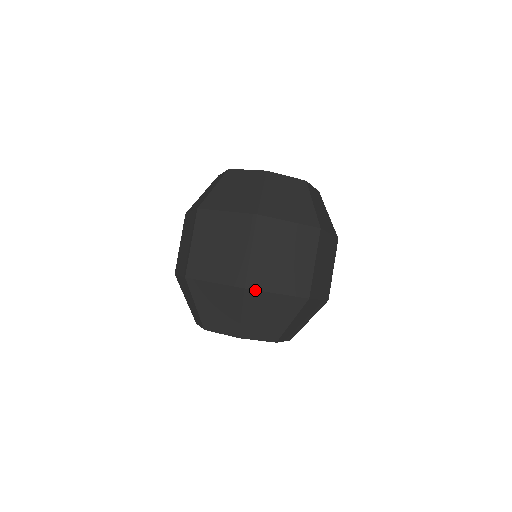
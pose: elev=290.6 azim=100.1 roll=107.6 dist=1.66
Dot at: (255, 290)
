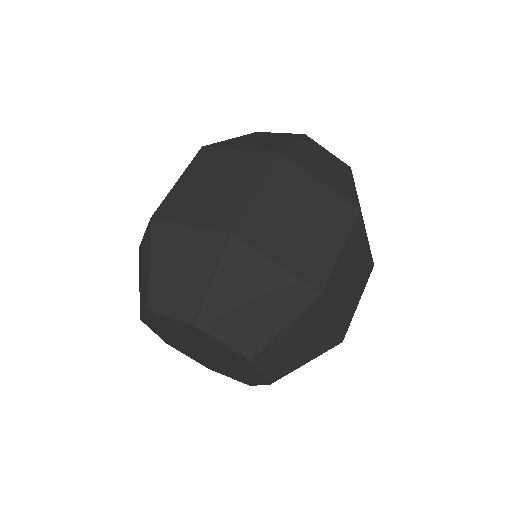
Dot at: (246, 243)
